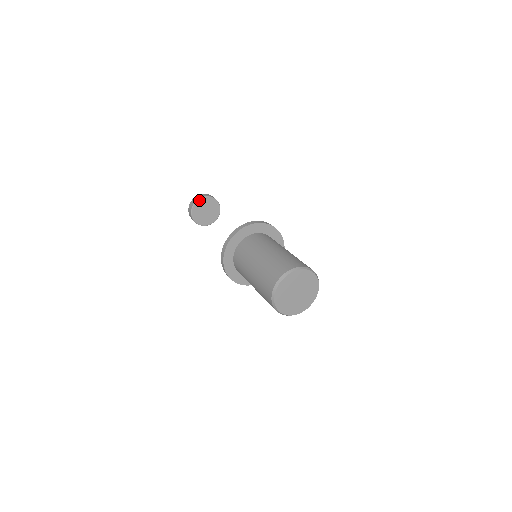
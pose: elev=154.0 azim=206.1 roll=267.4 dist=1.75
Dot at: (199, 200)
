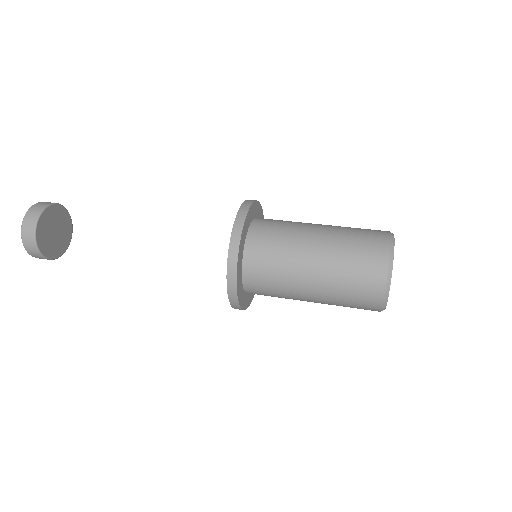
Dot at: (52, 206)
